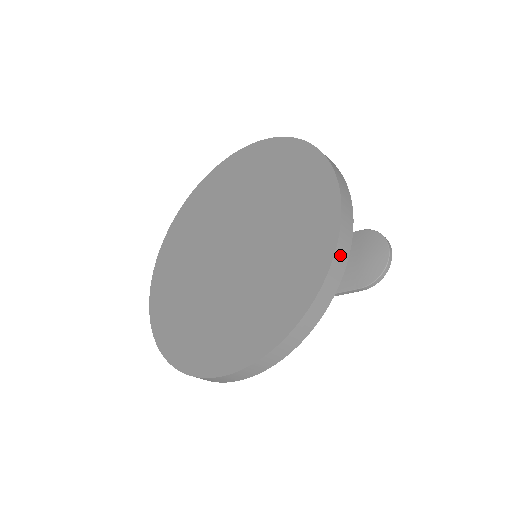
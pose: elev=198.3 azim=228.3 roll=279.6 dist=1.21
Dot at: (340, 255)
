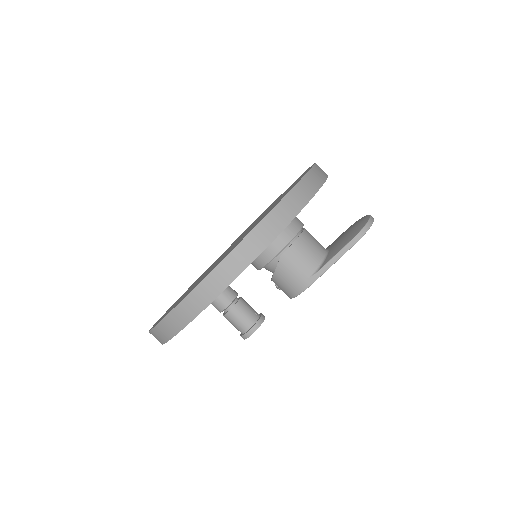
Dot at: (318, 172)
